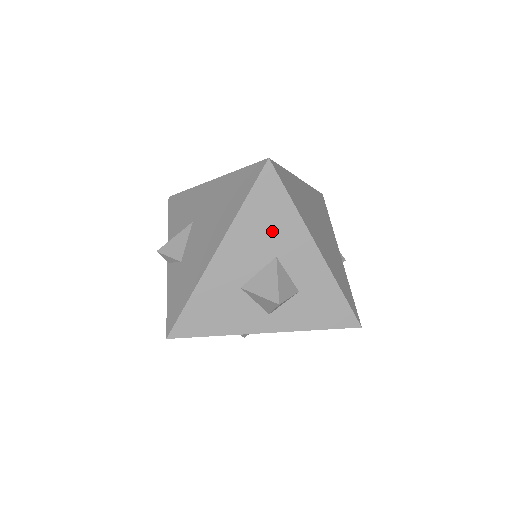
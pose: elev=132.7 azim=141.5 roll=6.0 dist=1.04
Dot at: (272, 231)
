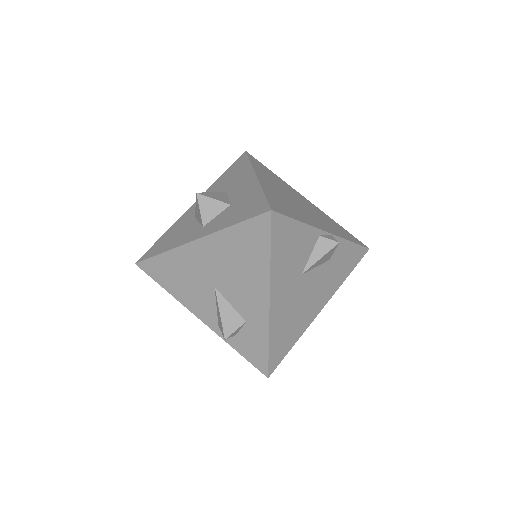
Dot at: (231, 180)
